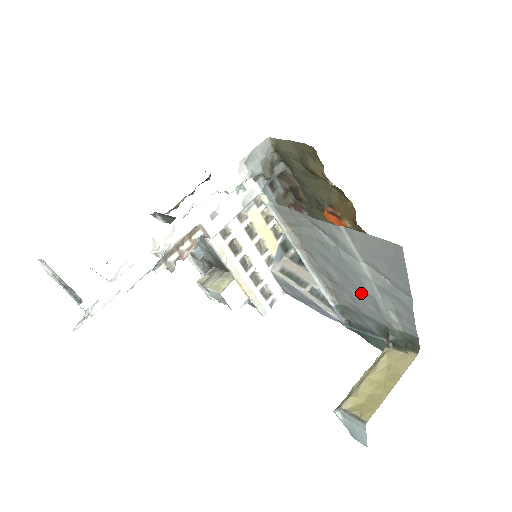
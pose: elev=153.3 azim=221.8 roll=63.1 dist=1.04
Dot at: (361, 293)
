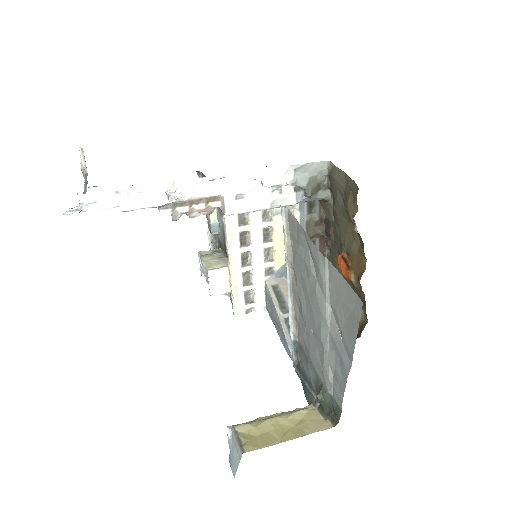
Dot at: (316, 337)
